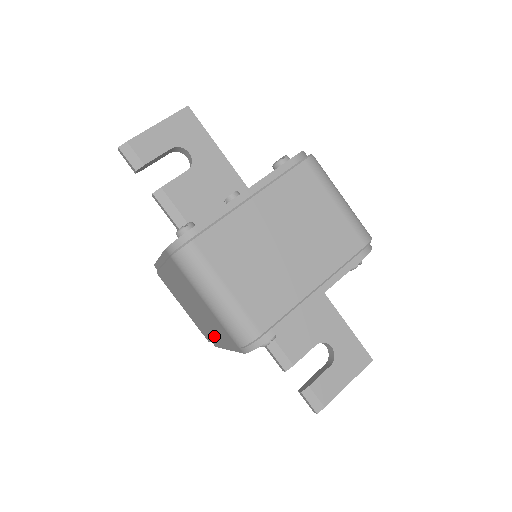
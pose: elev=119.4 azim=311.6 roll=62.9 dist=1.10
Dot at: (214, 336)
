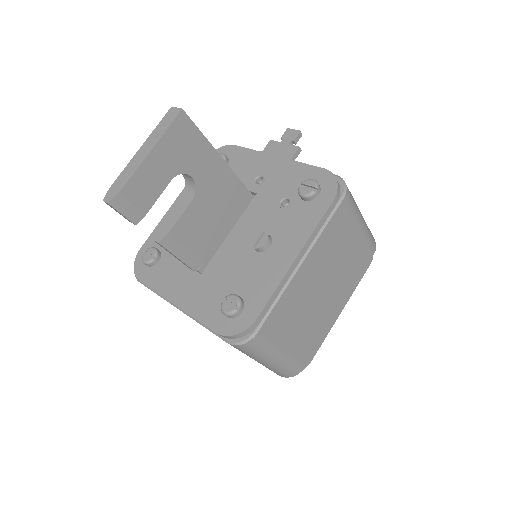
Dot at: occluded
